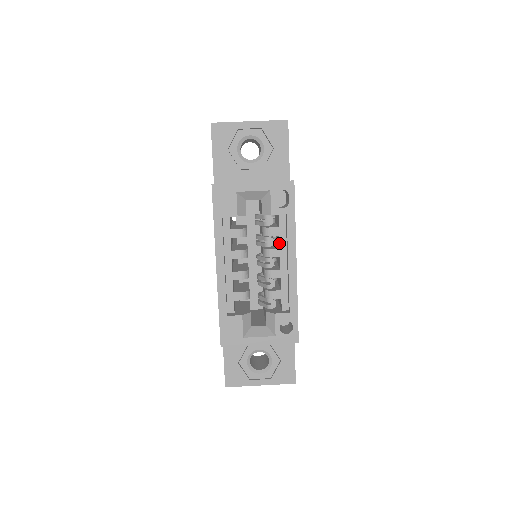
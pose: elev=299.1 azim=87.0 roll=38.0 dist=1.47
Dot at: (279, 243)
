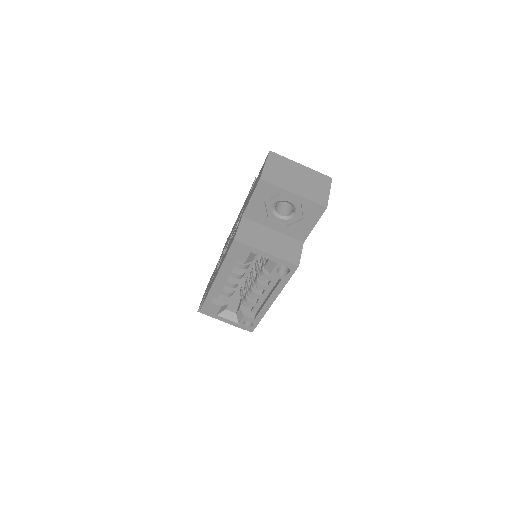
Dot at: (269, 284)
